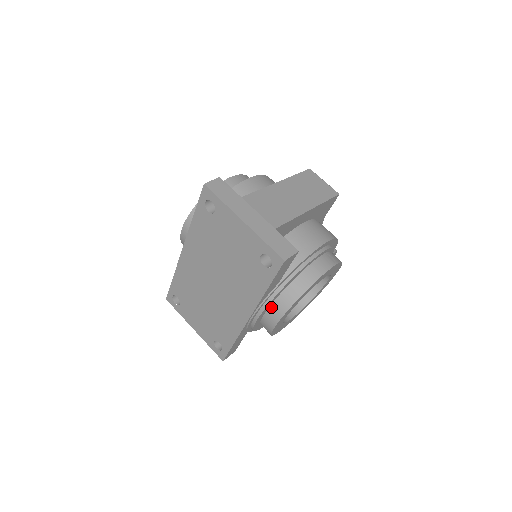
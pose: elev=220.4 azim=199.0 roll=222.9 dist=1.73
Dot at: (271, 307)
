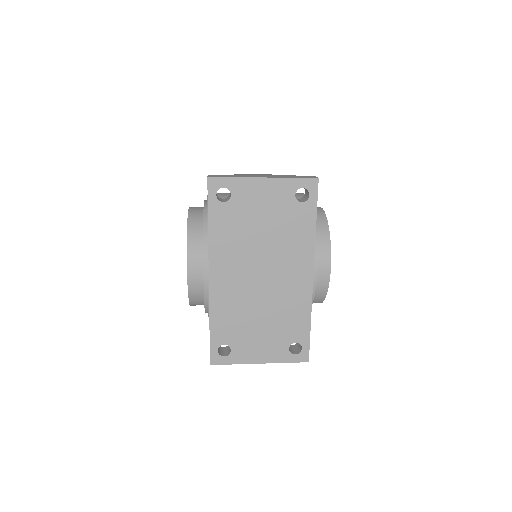
Dot at: occluded
